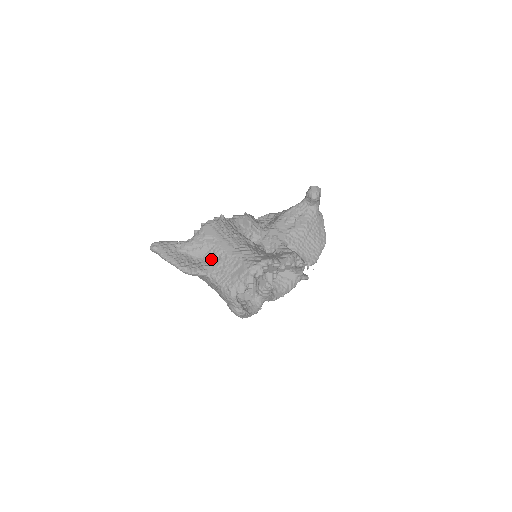
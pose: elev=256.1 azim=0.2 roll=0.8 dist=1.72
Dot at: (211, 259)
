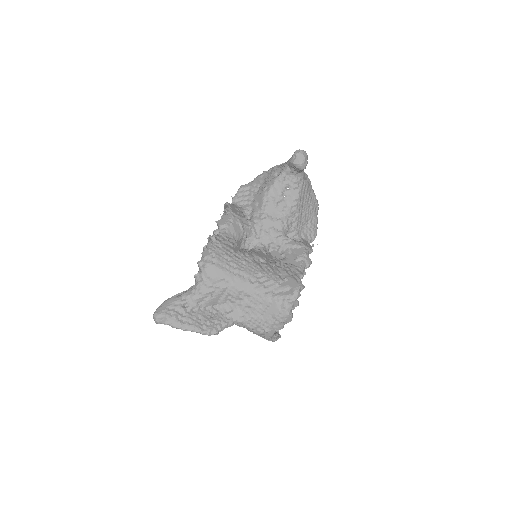
Dot at: (229, 303)
